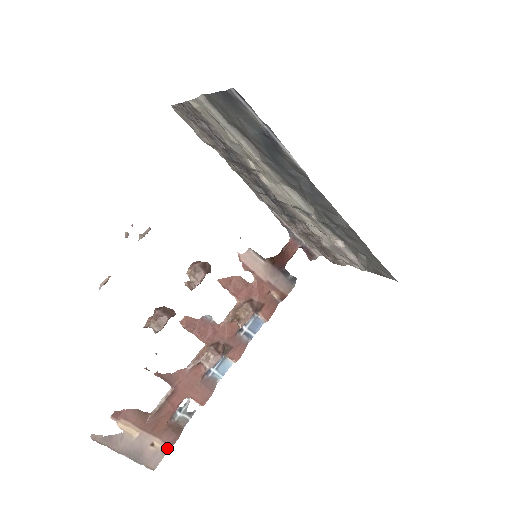
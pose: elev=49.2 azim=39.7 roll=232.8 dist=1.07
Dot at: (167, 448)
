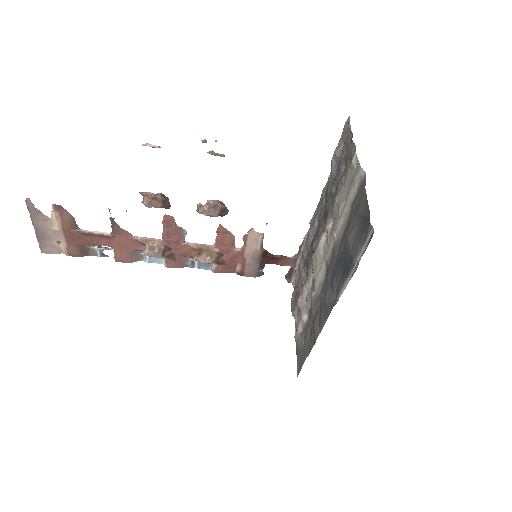
Dot at: (65, 253)
